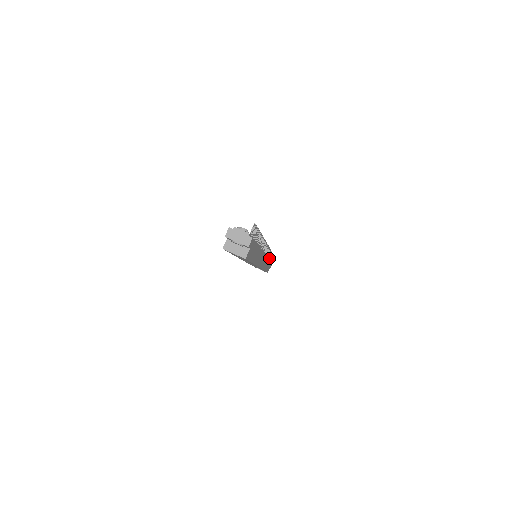
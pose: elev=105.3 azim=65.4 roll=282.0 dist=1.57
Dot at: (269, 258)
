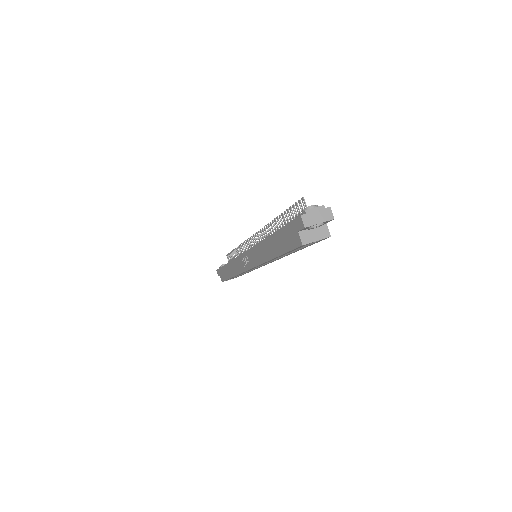
Dot at: occluded
